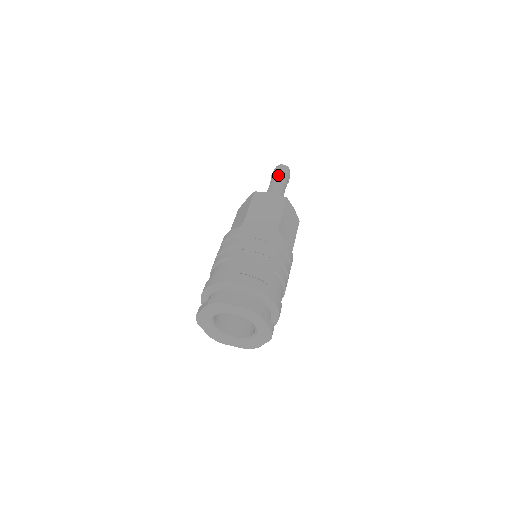
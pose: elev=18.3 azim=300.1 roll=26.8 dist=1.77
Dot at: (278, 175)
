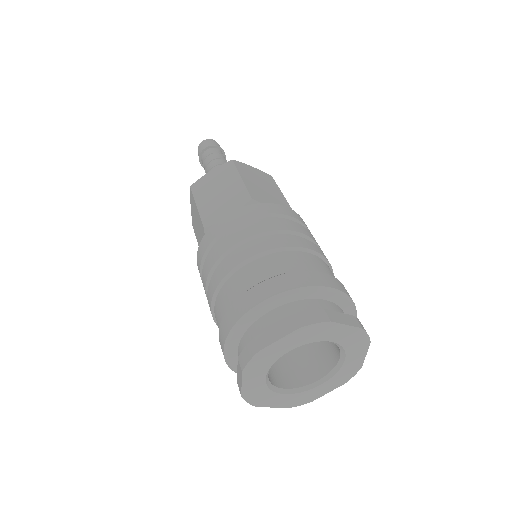
Dot at: (218, 151)
